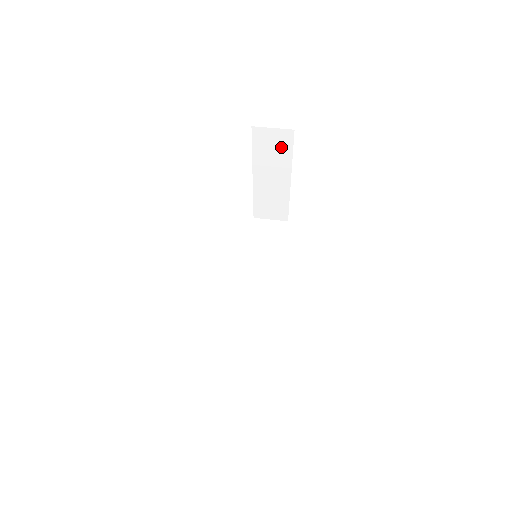
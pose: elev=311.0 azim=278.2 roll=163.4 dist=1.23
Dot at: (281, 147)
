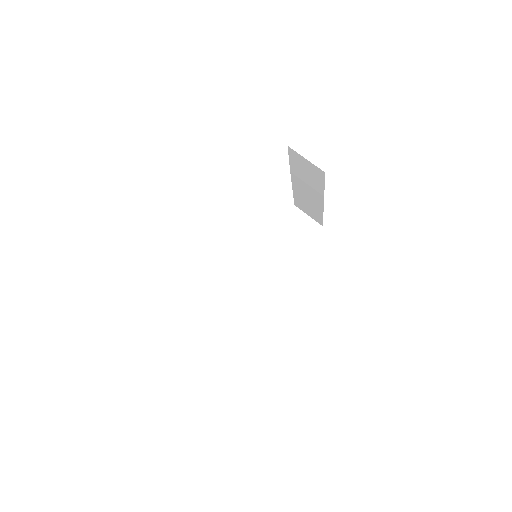
Dot at: (314, 176)
